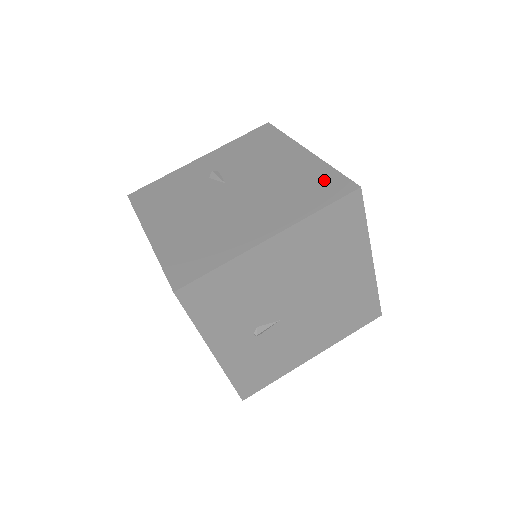
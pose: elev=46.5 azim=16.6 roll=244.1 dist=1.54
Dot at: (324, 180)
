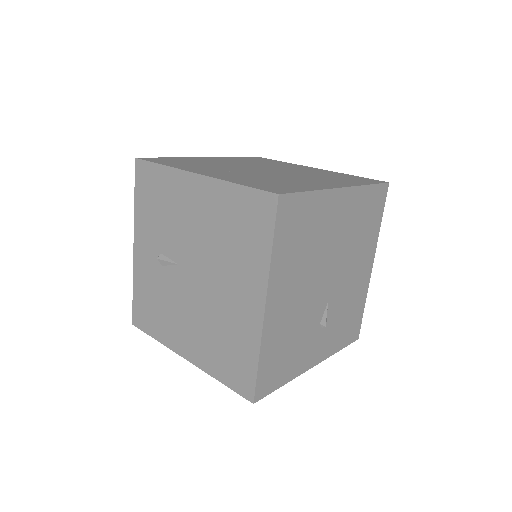
Dot at: (243, 207)
